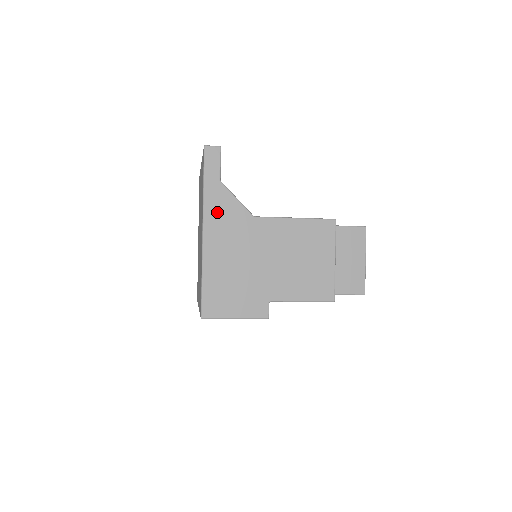
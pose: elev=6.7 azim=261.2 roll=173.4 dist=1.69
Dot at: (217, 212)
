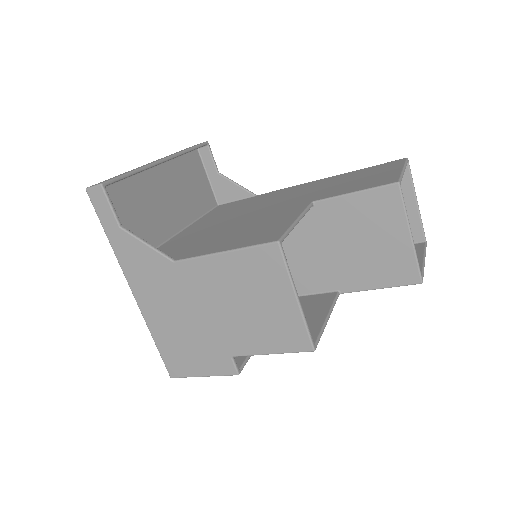
Dot at: (134, 265)
